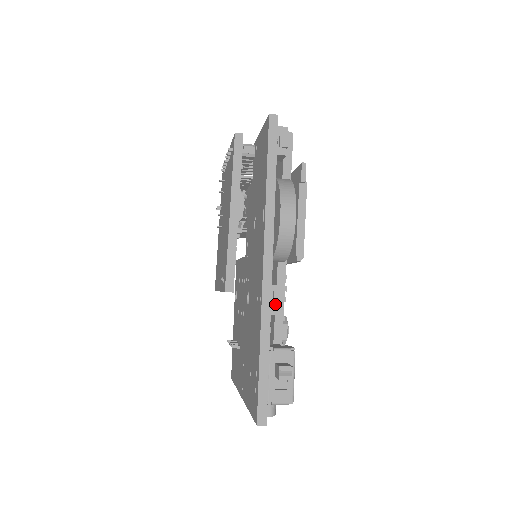
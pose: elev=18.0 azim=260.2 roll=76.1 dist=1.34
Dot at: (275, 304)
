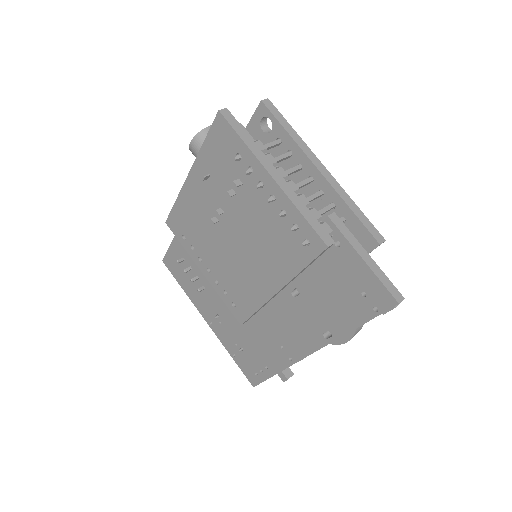
Dot at: occluded
